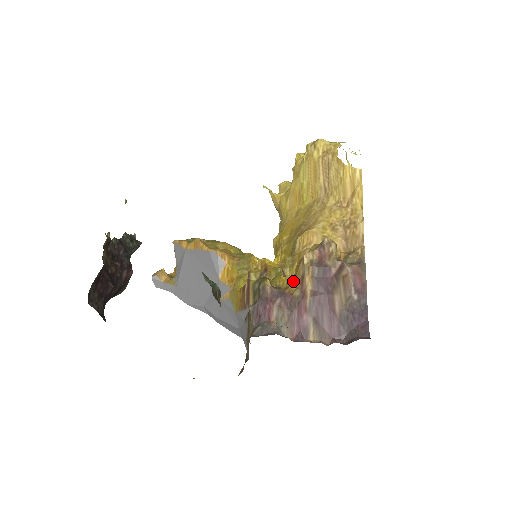
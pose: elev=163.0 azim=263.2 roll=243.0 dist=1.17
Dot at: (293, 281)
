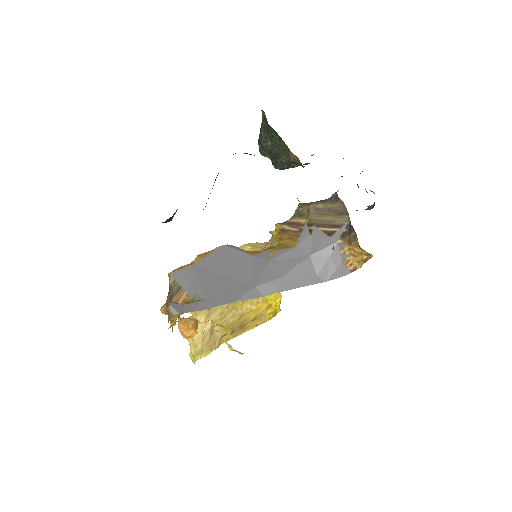
Dot at: occluded
